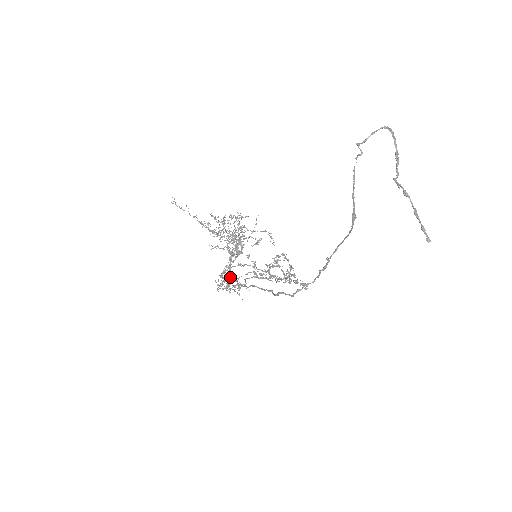
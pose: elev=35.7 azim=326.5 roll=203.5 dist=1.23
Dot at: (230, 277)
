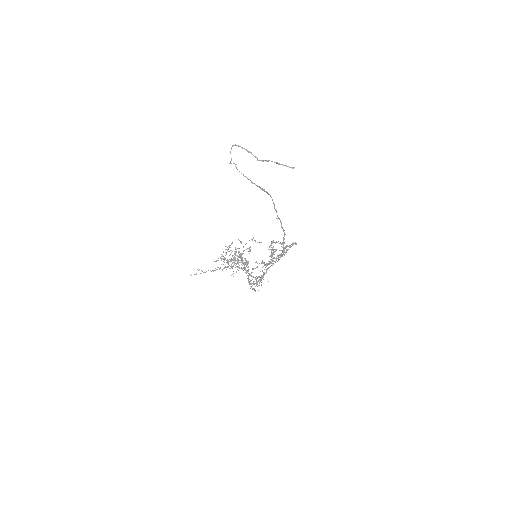
Dot at: occluded
